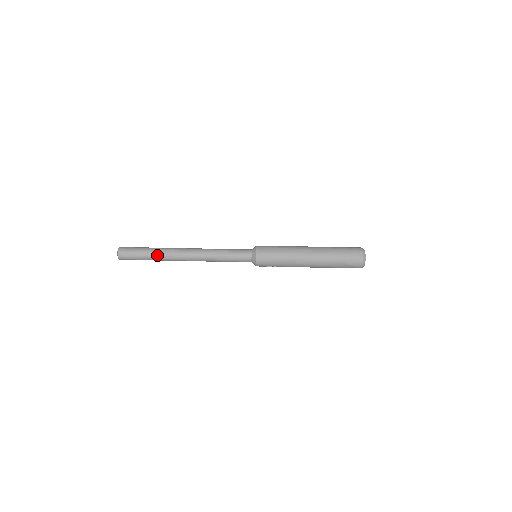
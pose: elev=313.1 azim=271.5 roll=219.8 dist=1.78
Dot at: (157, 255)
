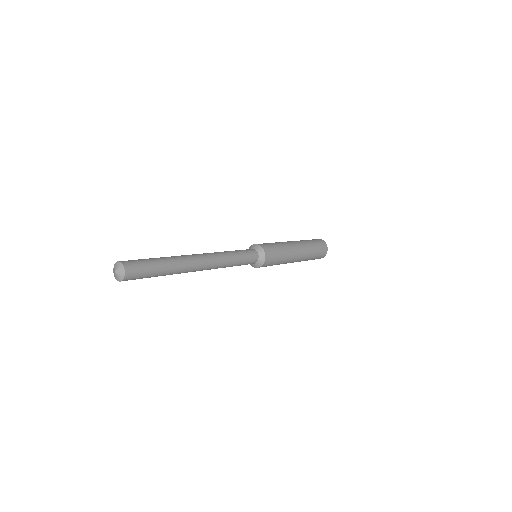
Dot at: (173, 267)
